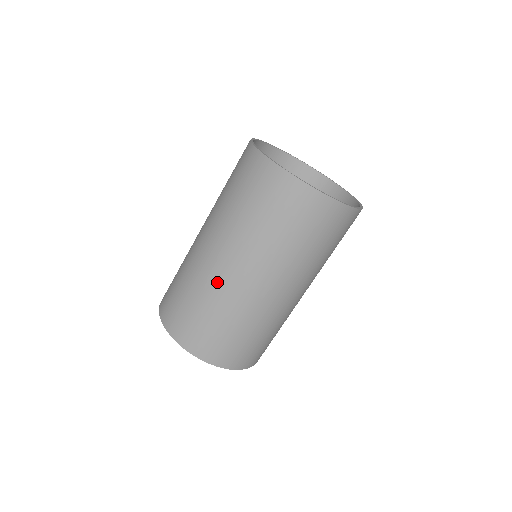
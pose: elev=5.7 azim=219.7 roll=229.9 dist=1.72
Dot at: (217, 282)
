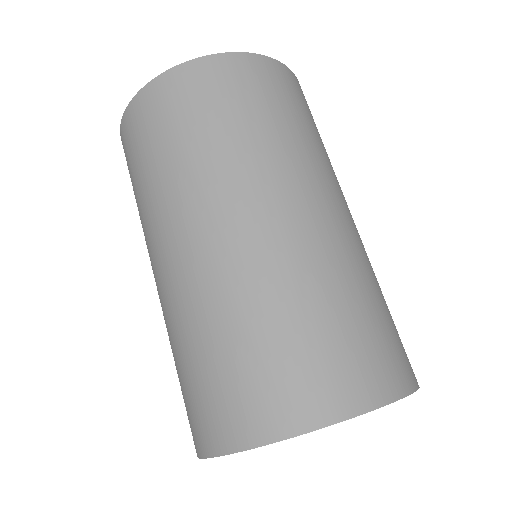
Dot at: (315, 245)
